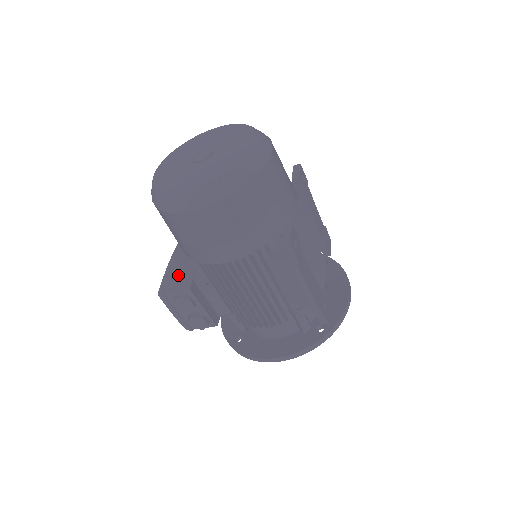
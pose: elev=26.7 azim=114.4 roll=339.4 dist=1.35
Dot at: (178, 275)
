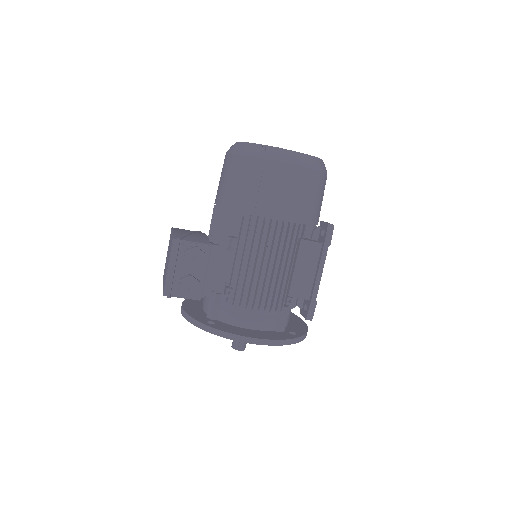
Dot at: (191, 236)
